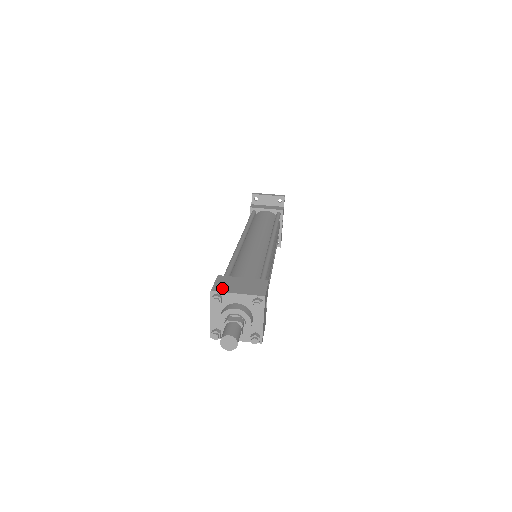
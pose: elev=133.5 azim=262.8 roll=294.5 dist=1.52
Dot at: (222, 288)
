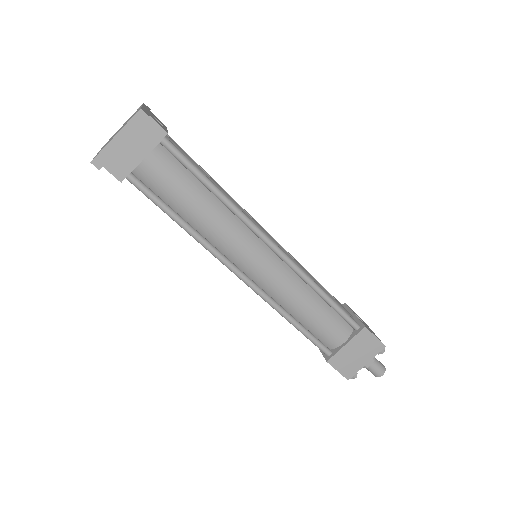
Dot at: (351, 371)
